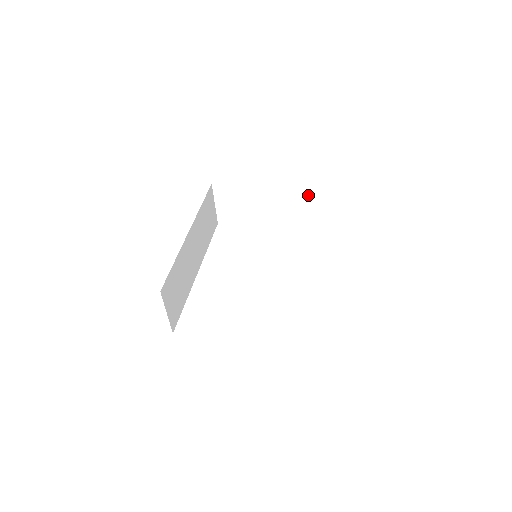
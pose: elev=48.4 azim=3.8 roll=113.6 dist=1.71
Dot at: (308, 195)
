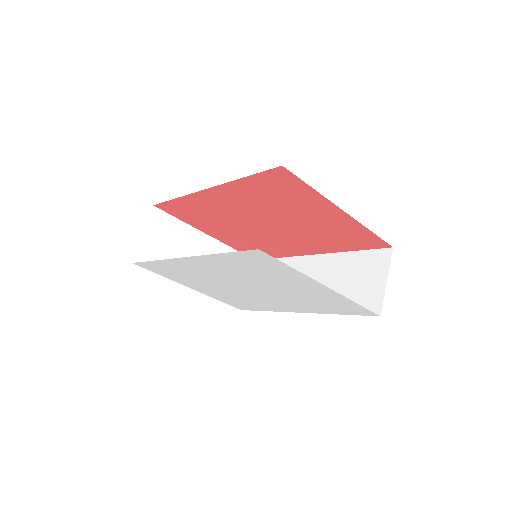
Dot at: occluded
